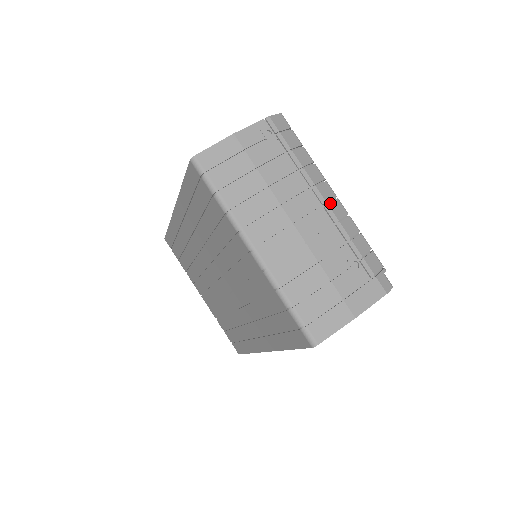
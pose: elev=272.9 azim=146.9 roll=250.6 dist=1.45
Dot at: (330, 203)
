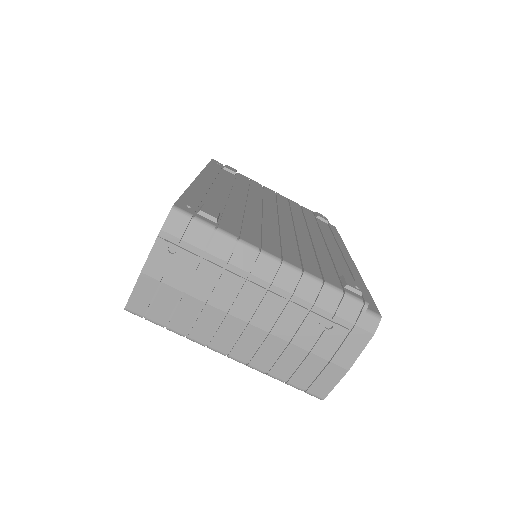
Dot at: (274, 280)
